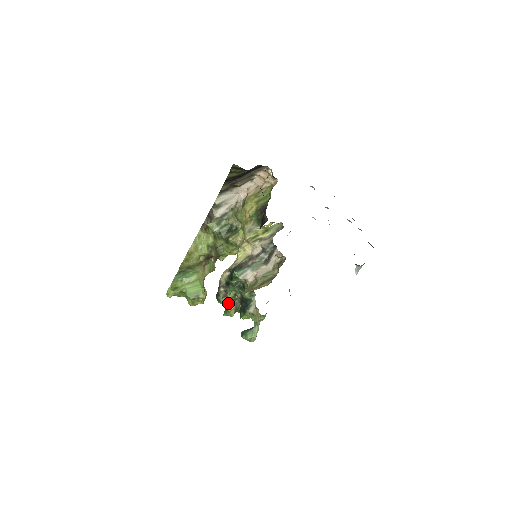
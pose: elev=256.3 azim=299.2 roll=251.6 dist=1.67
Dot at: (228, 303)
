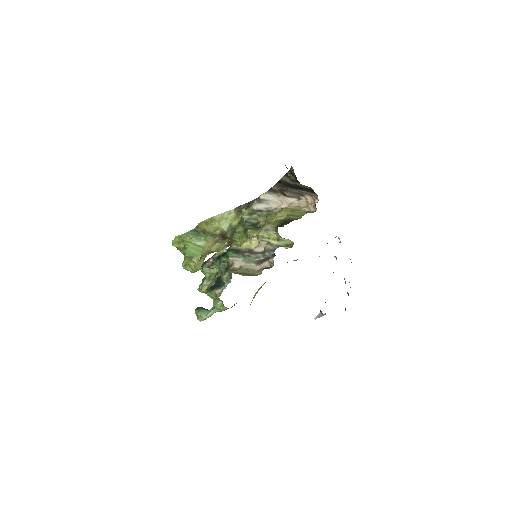
Dot at: (207, 277)
